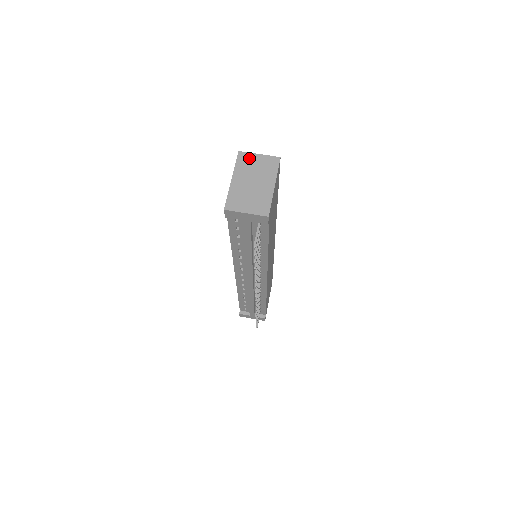
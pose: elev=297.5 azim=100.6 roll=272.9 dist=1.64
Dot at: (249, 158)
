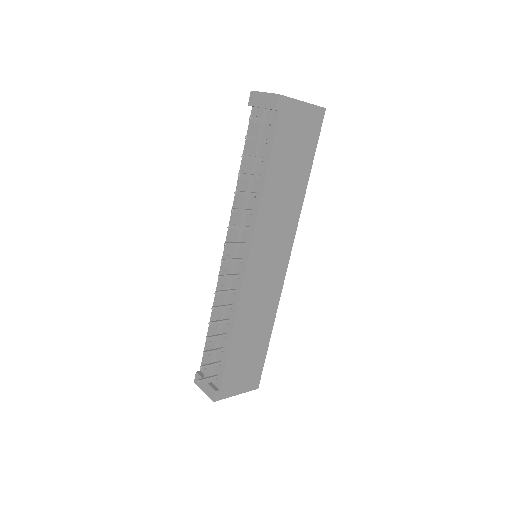
Dot at: occluded
